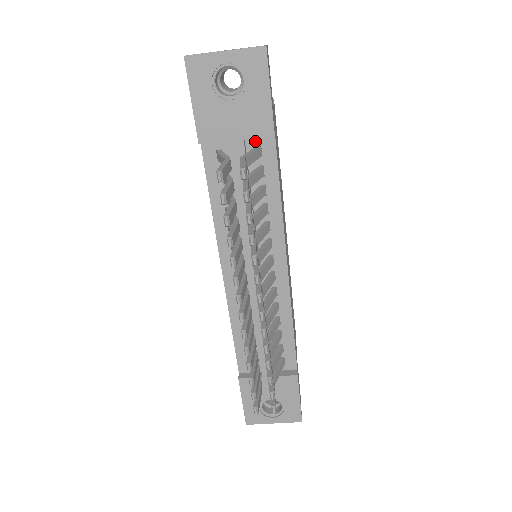
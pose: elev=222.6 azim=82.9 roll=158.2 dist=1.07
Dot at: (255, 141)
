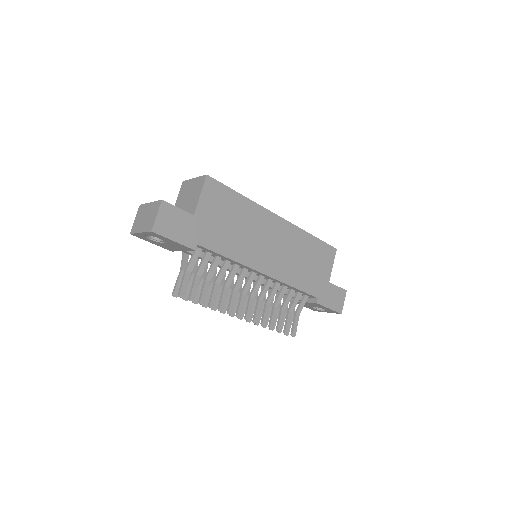
Dot at: occluded
